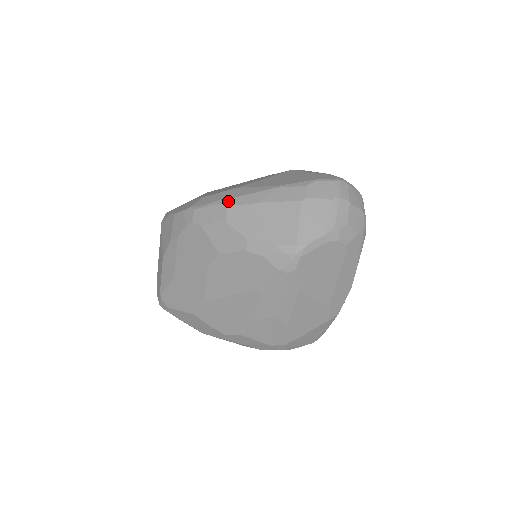
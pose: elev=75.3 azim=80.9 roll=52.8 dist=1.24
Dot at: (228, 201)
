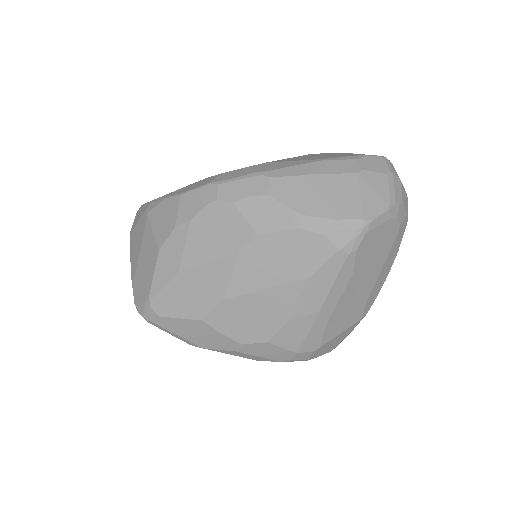
Dot at: (267, 173)
